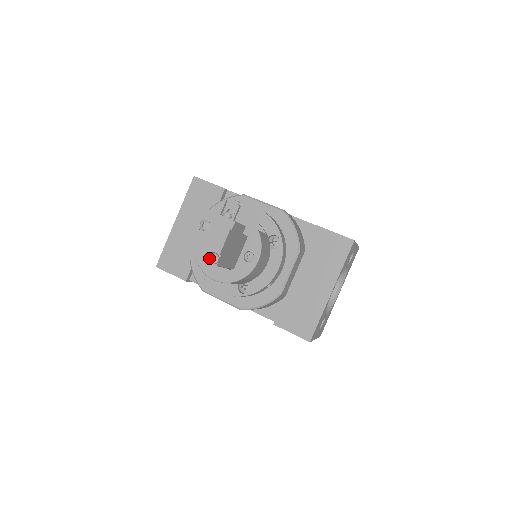
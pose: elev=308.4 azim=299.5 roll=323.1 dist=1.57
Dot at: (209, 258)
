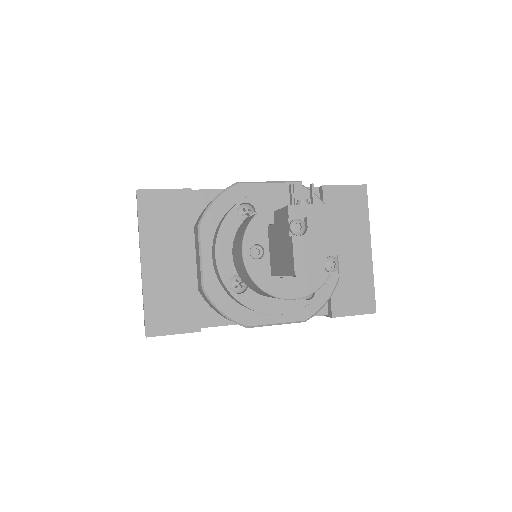
Dot at: (327, 266)
